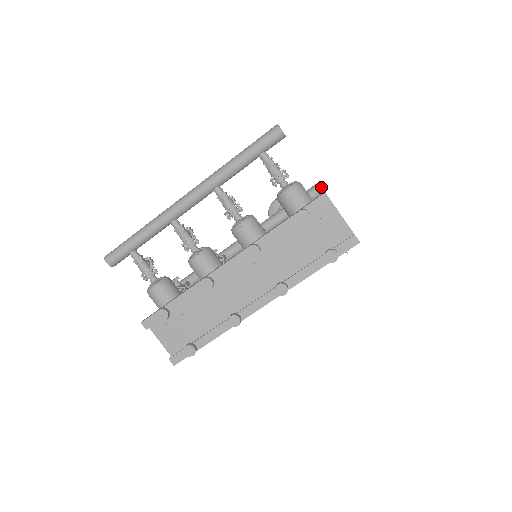
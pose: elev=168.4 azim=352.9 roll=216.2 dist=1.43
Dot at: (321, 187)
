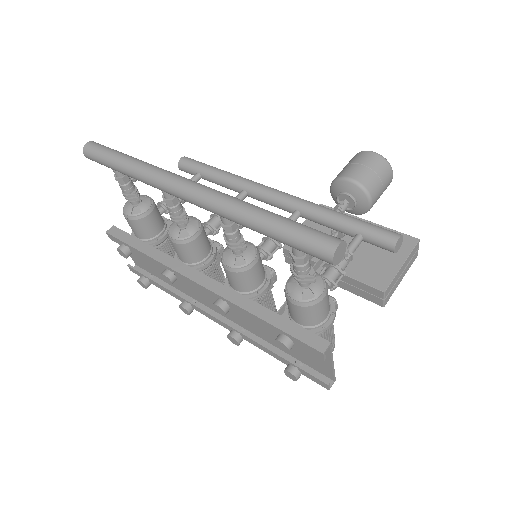
Dot at: (393, 249)
